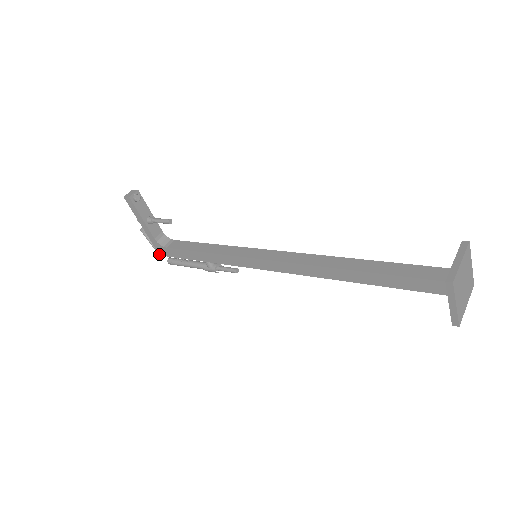
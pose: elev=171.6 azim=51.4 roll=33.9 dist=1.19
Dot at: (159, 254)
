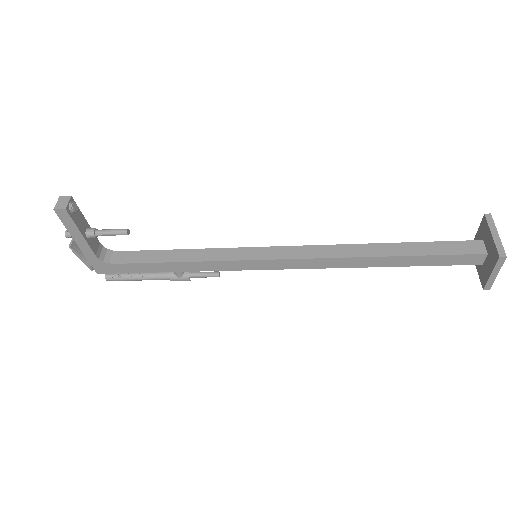
Dot at: (96, 272)
